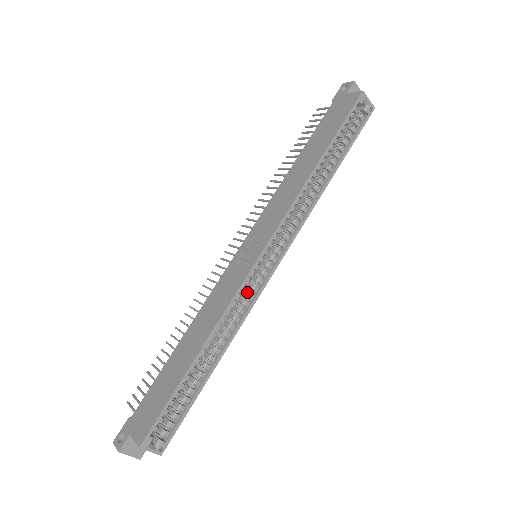
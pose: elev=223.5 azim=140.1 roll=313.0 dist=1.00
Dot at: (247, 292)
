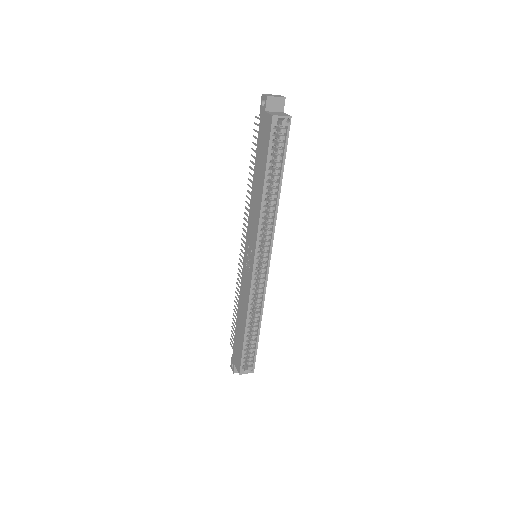
Dot at: (258, 284)
